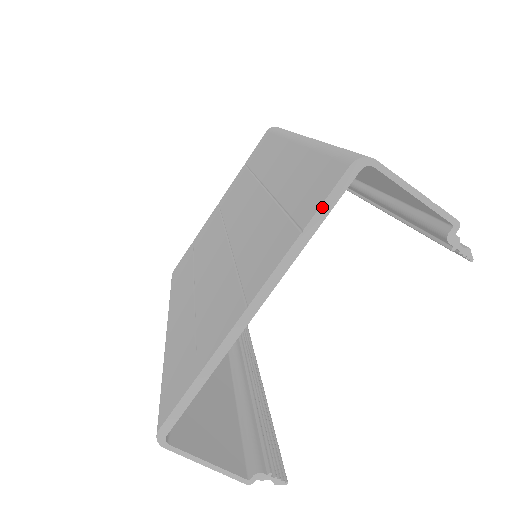
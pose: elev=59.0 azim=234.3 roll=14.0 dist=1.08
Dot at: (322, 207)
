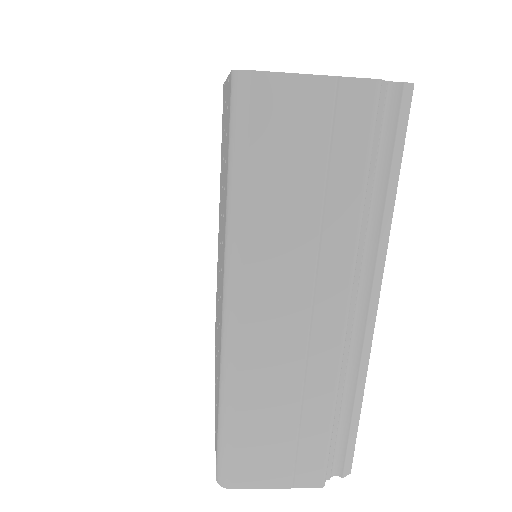
Dot at: occluded
